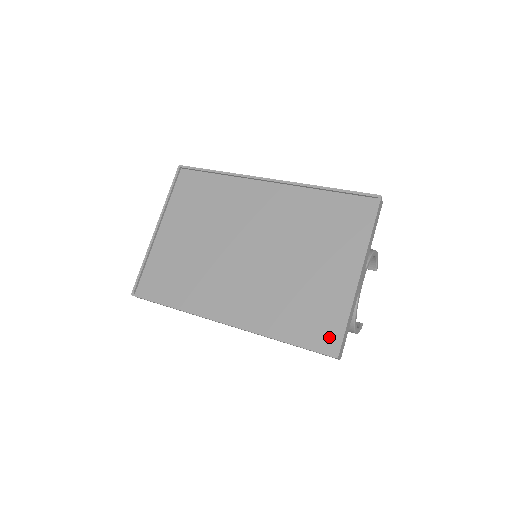
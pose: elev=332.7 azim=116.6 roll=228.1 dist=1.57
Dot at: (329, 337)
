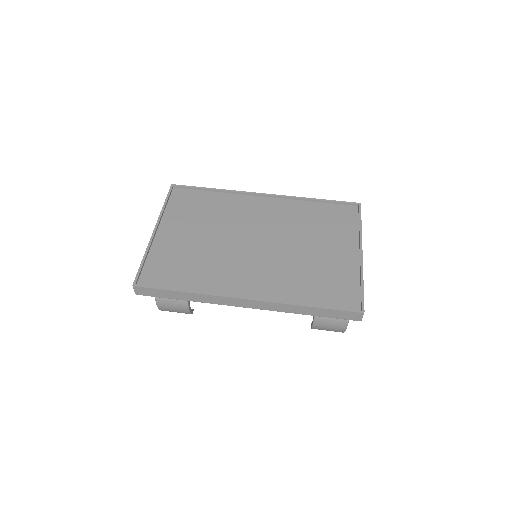
Dot at: (350, 299)
